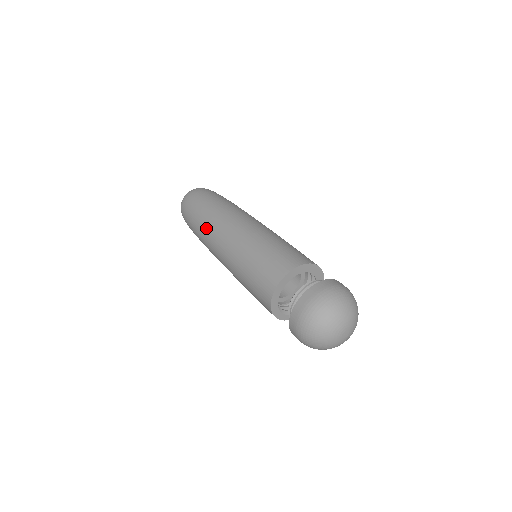
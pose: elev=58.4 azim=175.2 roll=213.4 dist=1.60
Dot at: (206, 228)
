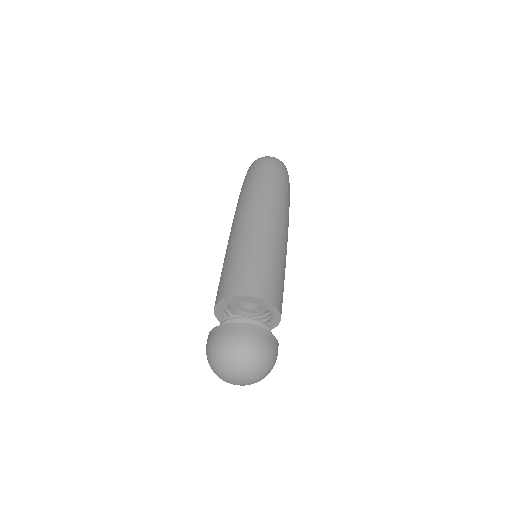
Dot at: occluded
